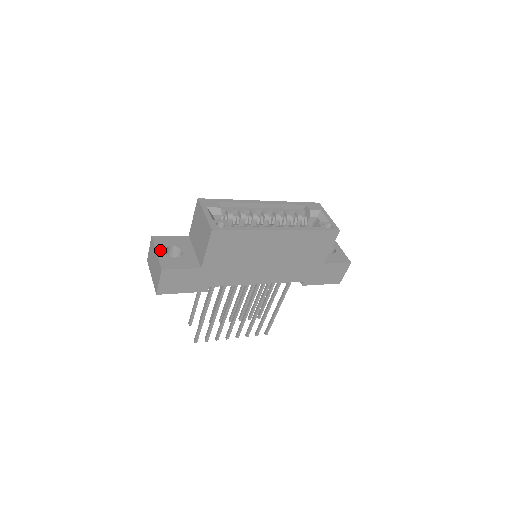
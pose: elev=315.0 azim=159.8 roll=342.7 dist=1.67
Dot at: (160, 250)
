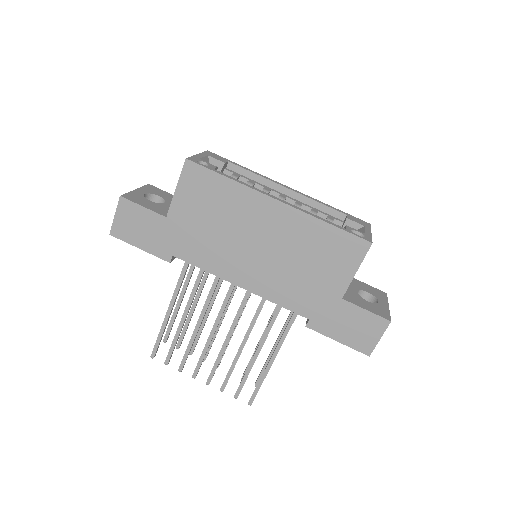
Dot at: (141, 191)
